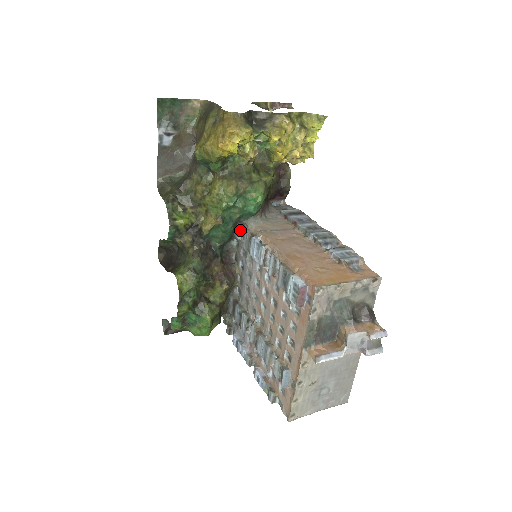
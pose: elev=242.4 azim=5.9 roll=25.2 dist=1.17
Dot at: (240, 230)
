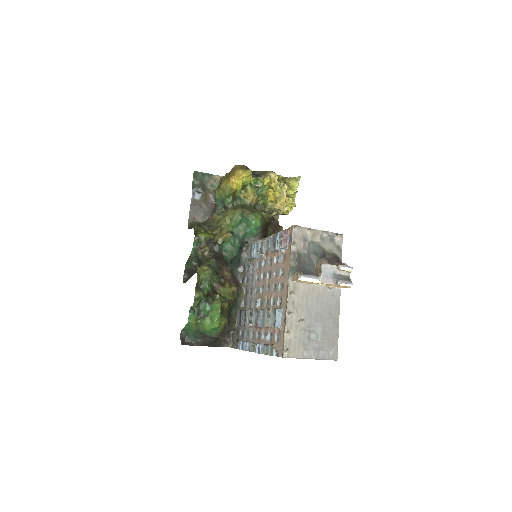
Dot at: (245, 252)
